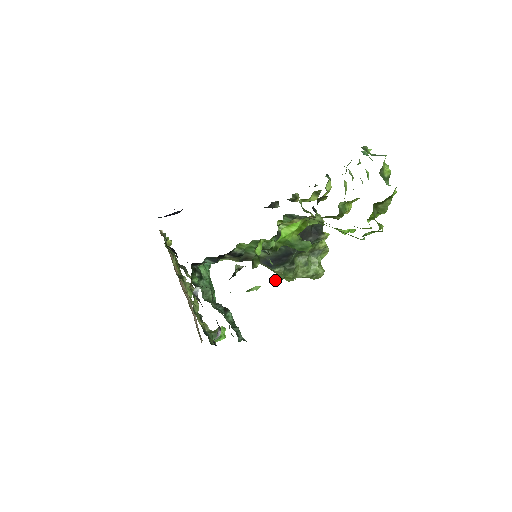
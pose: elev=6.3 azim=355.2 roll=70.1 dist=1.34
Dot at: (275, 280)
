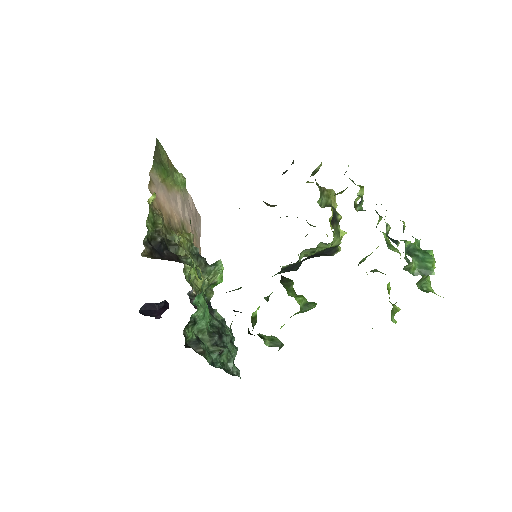
Dot at: occluded
